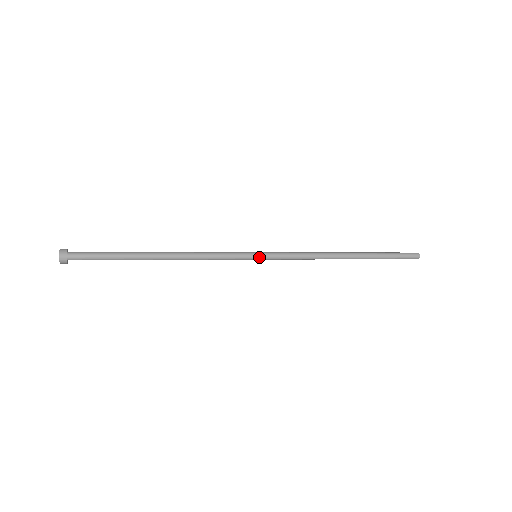
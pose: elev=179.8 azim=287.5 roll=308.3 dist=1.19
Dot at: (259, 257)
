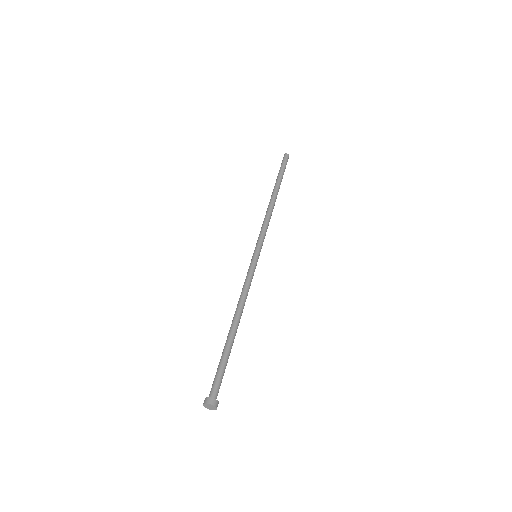
Dot at: occluded
